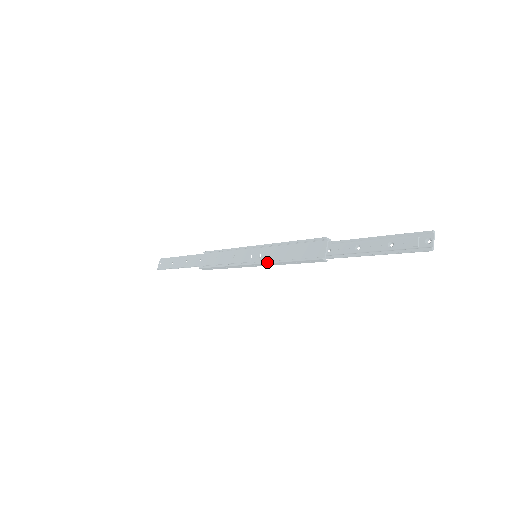
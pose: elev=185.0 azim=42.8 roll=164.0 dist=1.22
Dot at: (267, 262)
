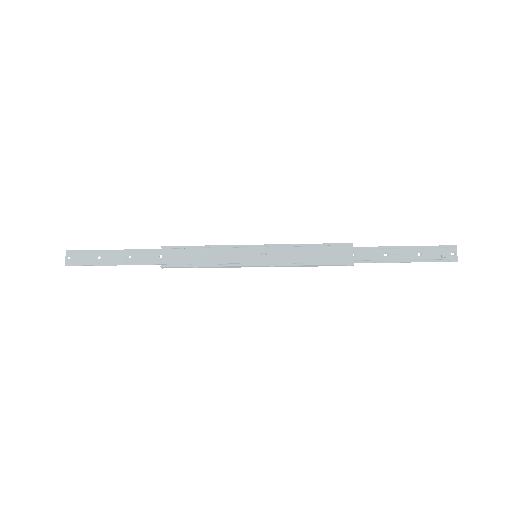
Dot at: (280, 264)
